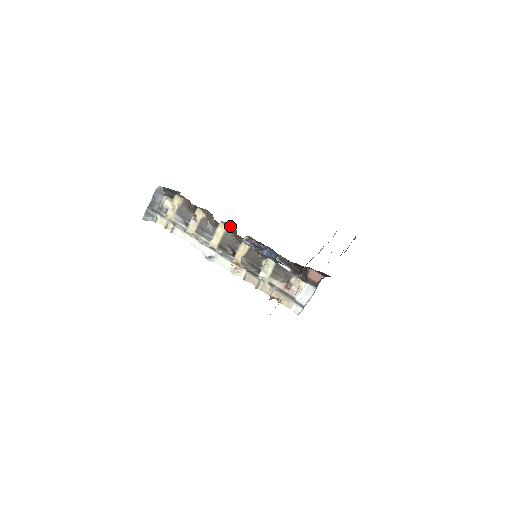
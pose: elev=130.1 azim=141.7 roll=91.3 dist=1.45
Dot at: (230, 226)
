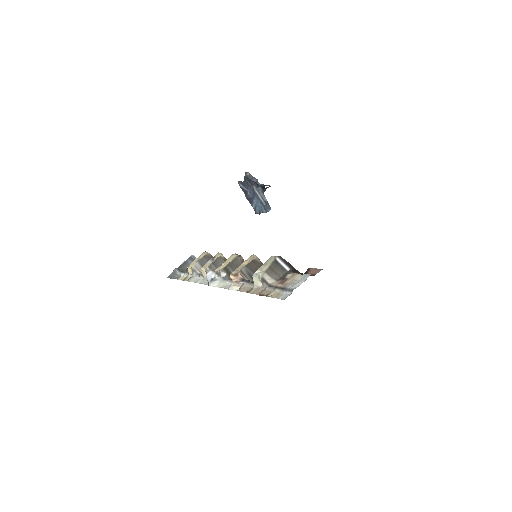
Dot at: occluded
